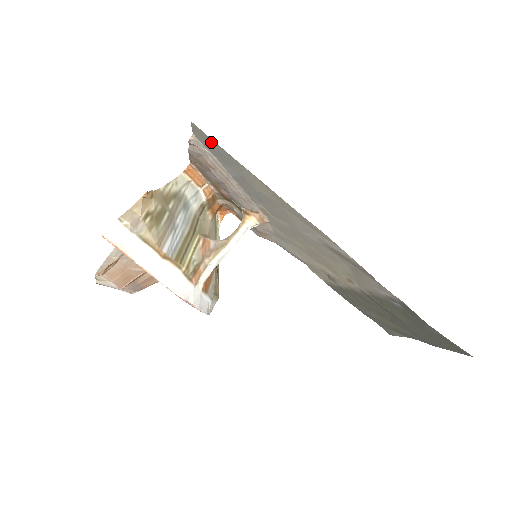
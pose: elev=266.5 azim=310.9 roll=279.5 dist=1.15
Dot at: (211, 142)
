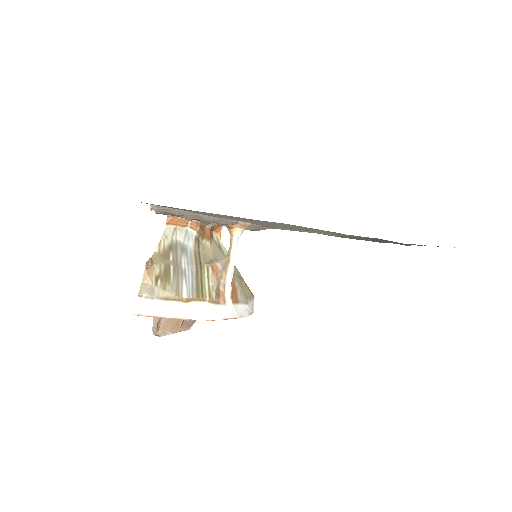
Dot at: occluded
